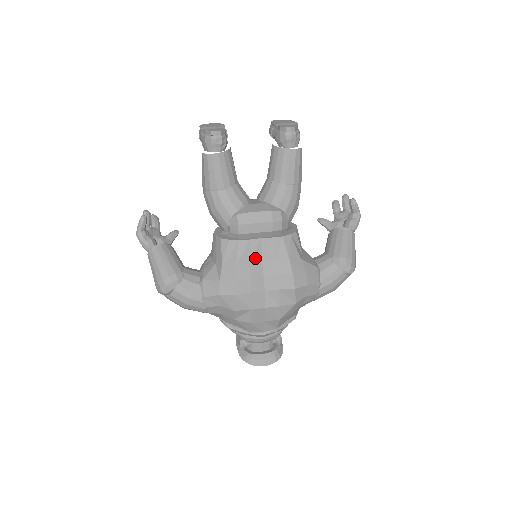
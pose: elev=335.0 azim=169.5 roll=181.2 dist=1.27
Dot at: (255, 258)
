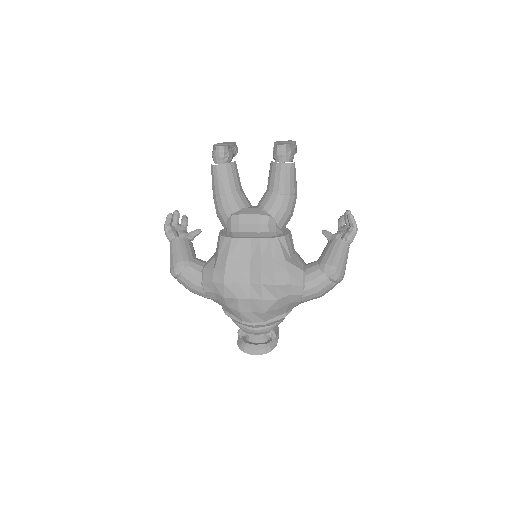
Dot at: (244, 254)
